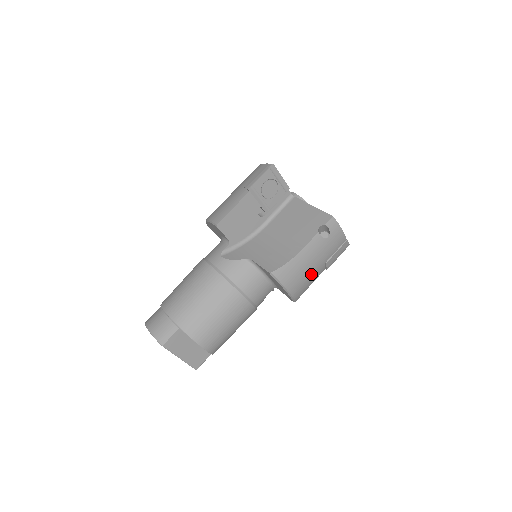
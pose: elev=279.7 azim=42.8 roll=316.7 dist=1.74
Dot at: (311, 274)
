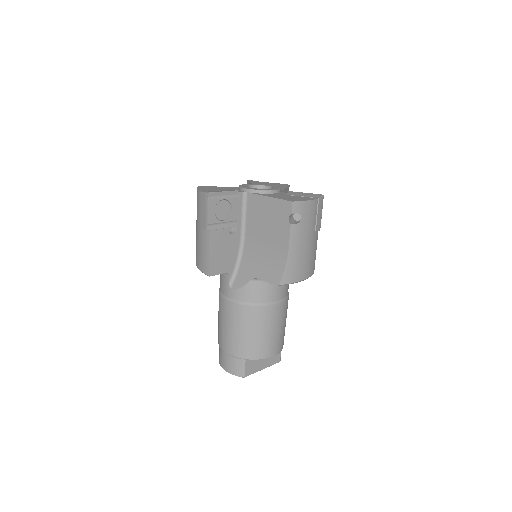
Dot at: (310, 251)
